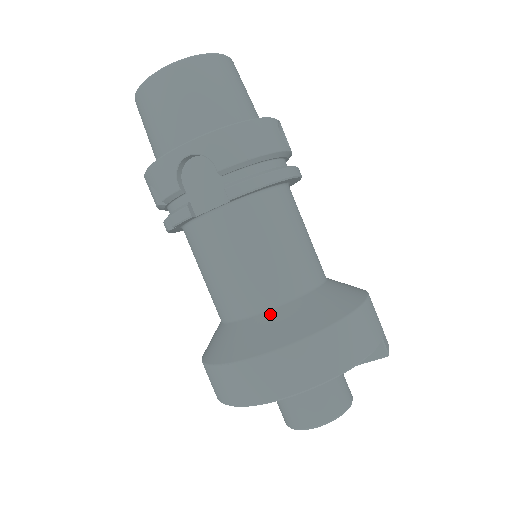
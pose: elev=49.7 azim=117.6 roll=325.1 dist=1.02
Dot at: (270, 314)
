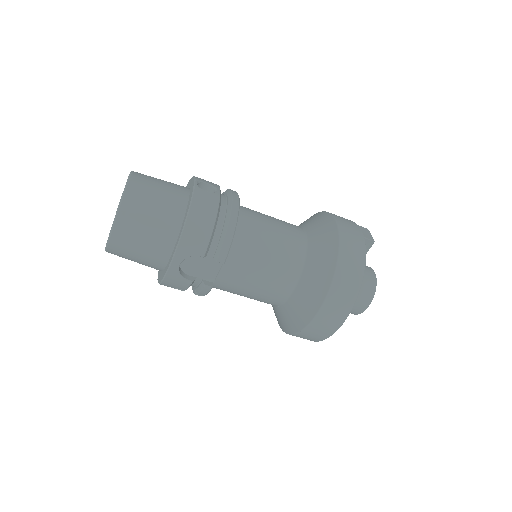
Dot at: (299, 288)
